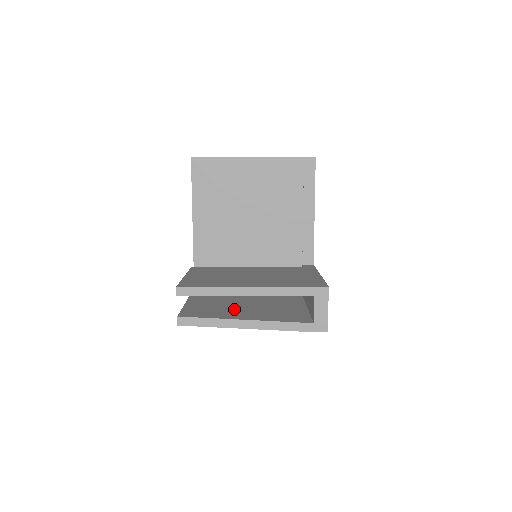
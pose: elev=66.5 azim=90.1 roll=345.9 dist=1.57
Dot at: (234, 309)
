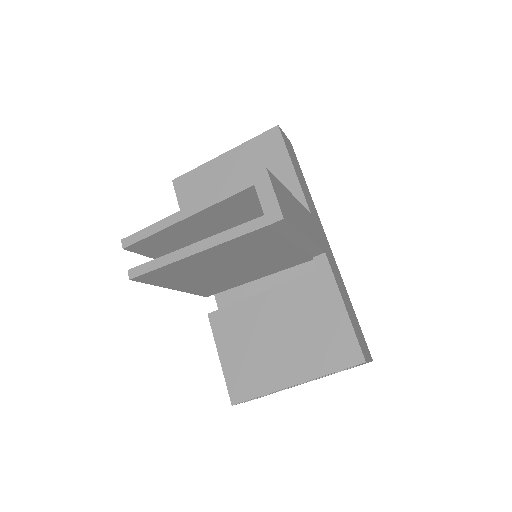
Dot at: occluded
